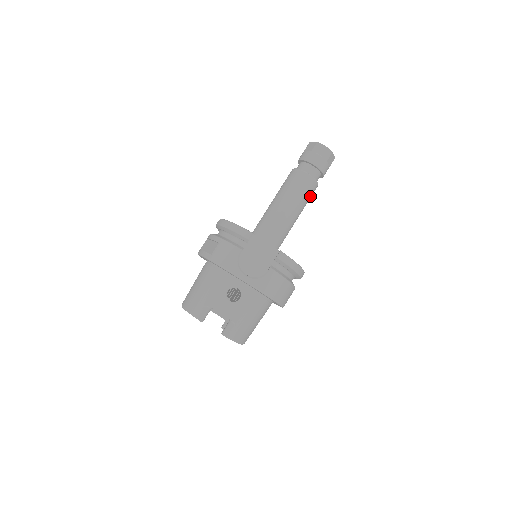
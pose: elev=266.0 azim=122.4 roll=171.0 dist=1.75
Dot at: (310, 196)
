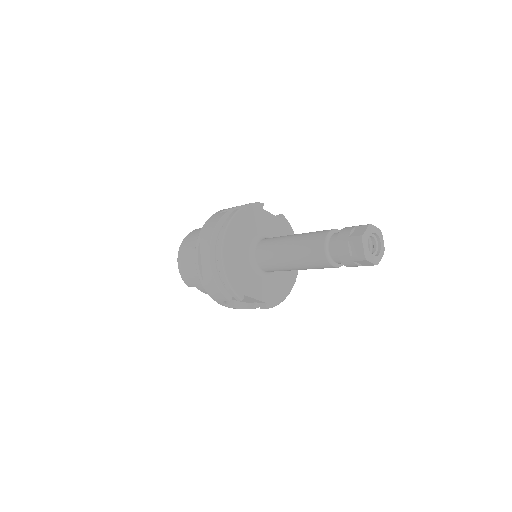
Dot at: occluded
